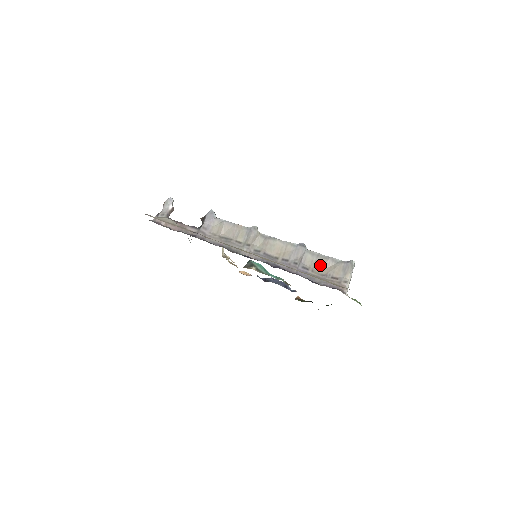
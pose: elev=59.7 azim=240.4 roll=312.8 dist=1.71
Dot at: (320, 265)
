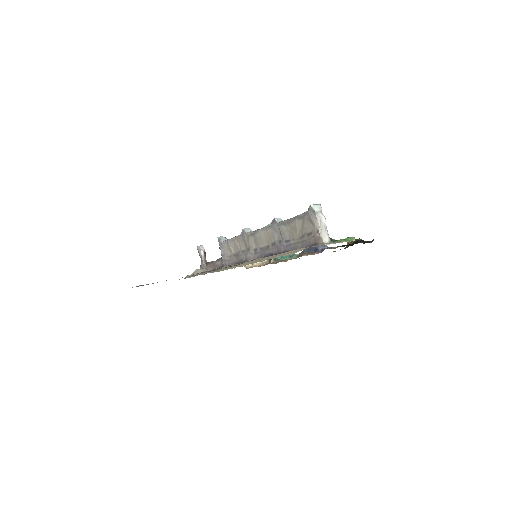
Dot at: (294, 230)
